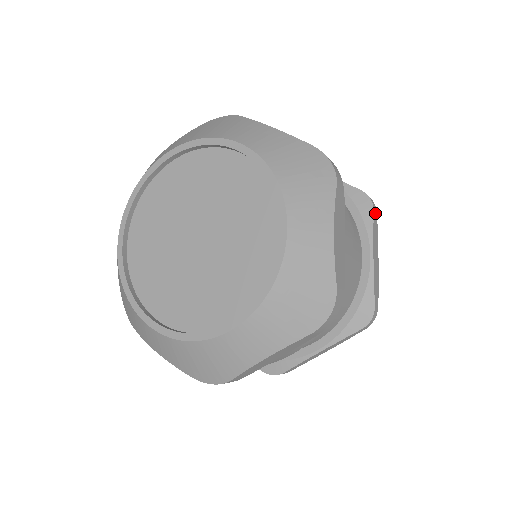
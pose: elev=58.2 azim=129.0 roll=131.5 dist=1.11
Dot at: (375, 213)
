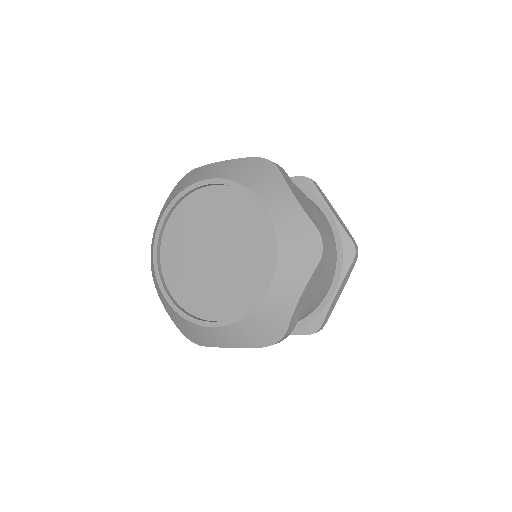
Dot at: (354, 262)
